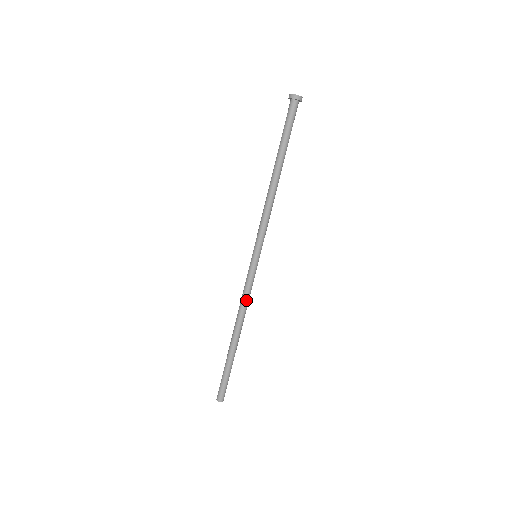
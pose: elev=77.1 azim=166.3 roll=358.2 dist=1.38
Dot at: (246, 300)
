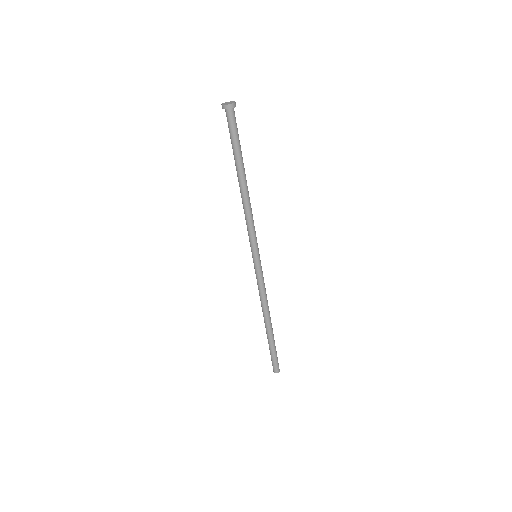
Dot at: (261, 294)
